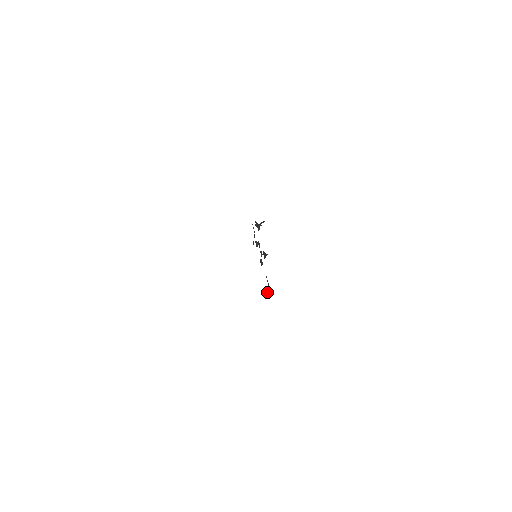
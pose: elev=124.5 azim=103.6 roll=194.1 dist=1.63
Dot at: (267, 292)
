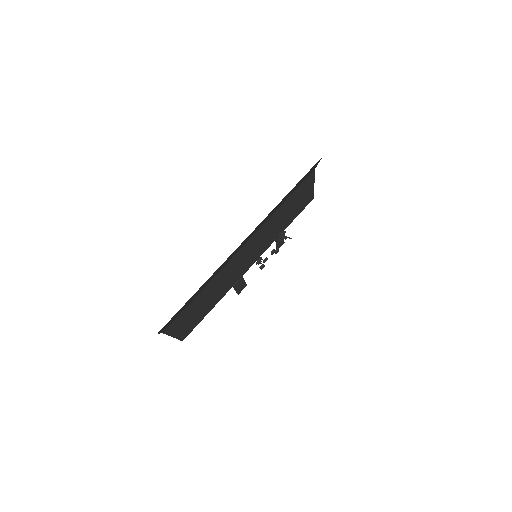
Dot at: (236, 290)
